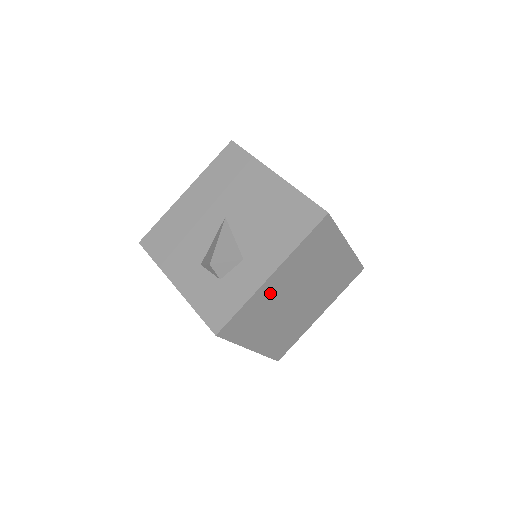
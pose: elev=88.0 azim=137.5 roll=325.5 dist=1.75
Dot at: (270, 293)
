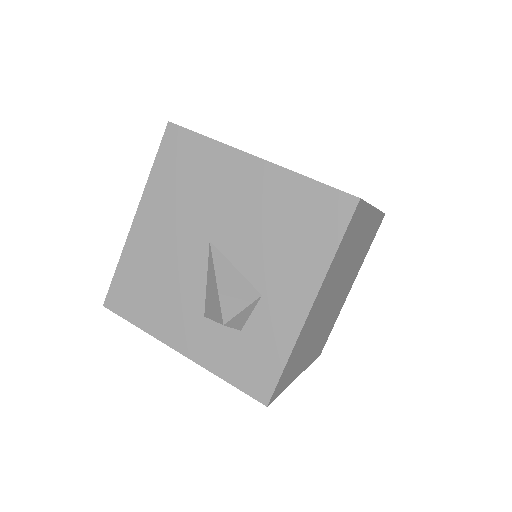
Dot at: (311, 322)
